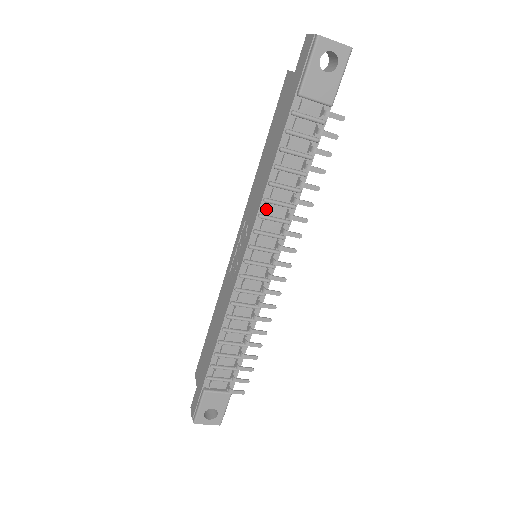
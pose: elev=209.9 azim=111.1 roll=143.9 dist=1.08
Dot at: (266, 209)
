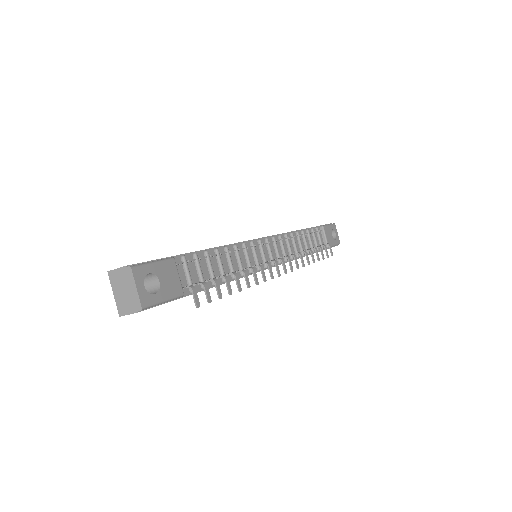
Dot at: (290, 237)
